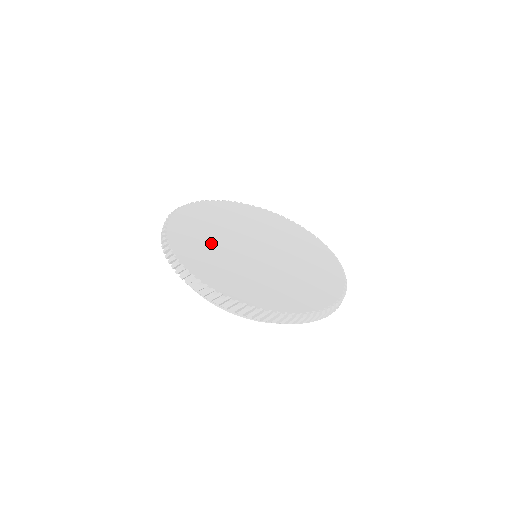
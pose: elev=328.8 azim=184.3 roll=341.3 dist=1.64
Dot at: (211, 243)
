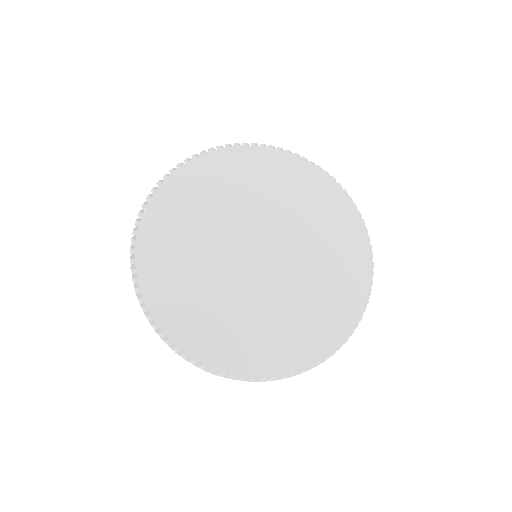
Dot at: (200, 282)
